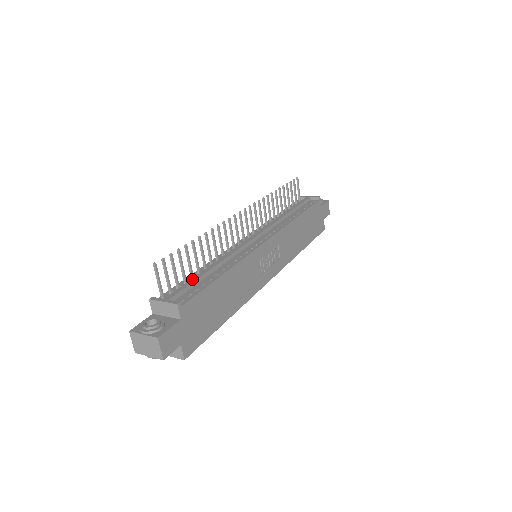
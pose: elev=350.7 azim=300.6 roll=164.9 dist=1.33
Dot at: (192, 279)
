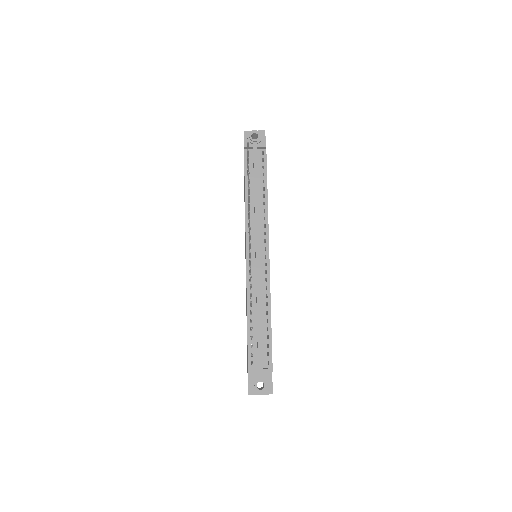
Dot at: (259, 338)
